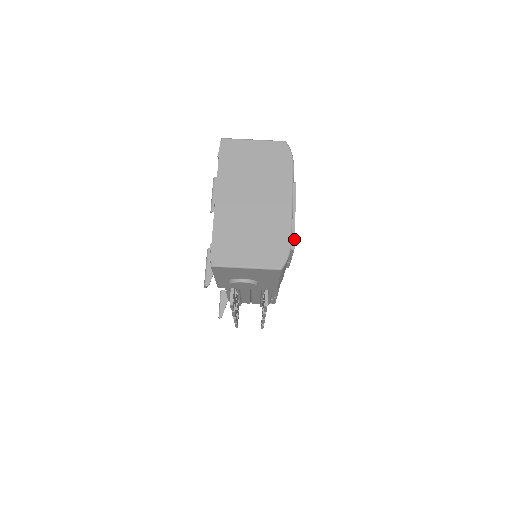
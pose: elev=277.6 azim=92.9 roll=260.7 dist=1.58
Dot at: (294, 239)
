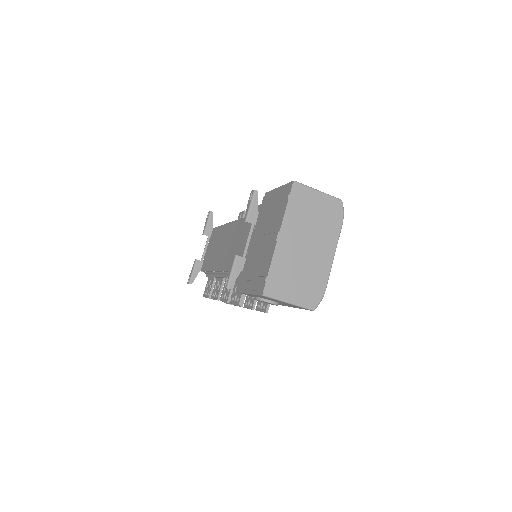
Dot at: occluded
